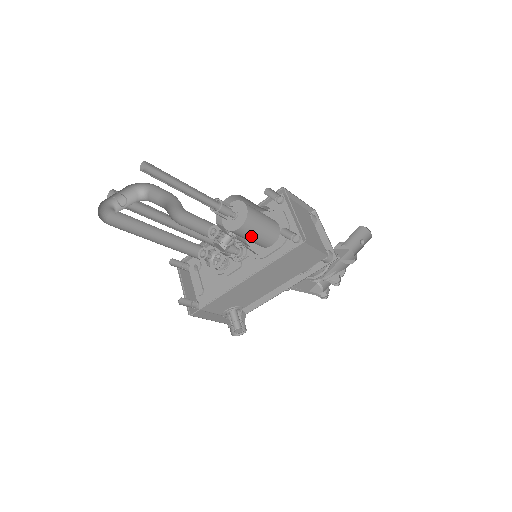
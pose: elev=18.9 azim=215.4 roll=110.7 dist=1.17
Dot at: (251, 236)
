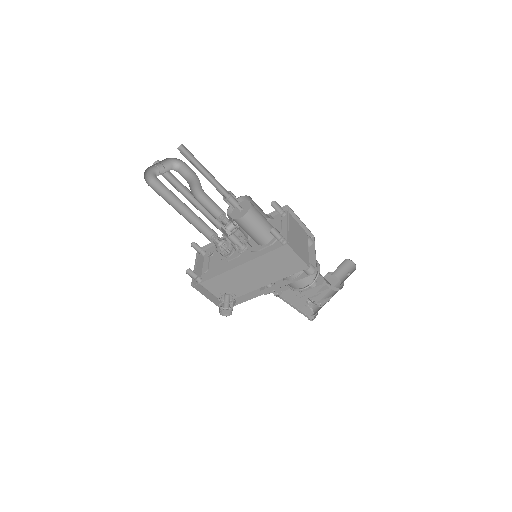
Dot at: (249, 229)
